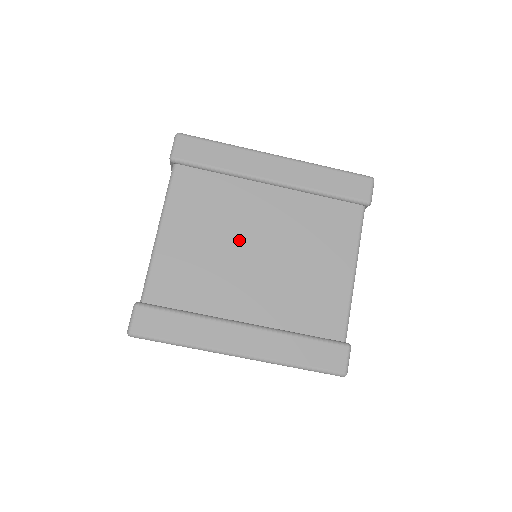
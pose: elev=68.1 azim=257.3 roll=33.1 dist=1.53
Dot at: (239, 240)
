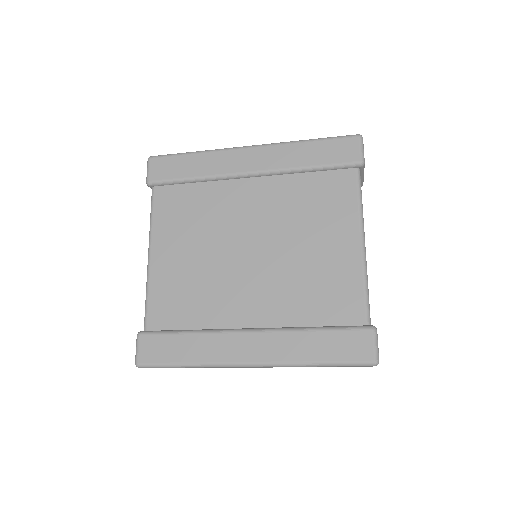
Dot at: (228, 243)
